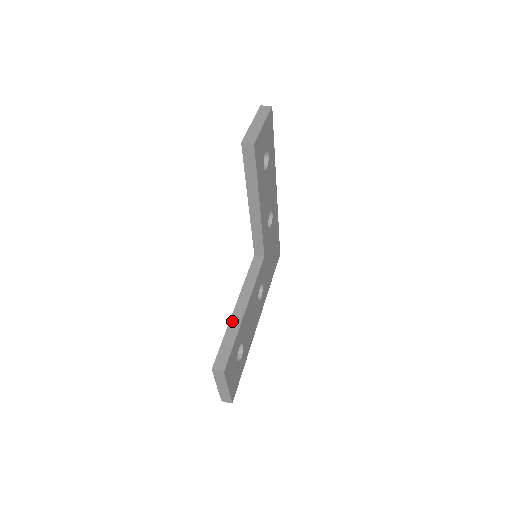
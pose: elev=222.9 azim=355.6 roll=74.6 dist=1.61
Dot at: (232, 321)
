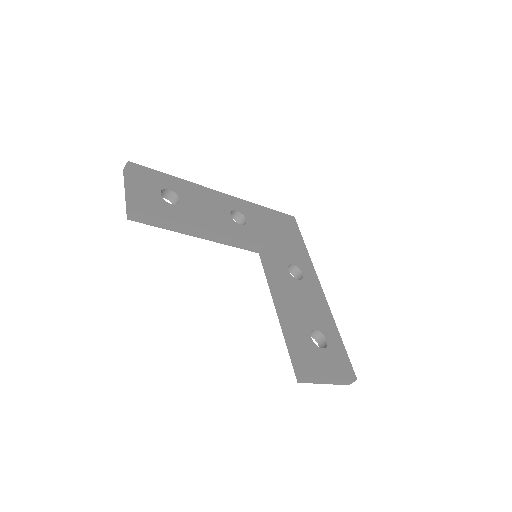
Dot at: (282, 327)
